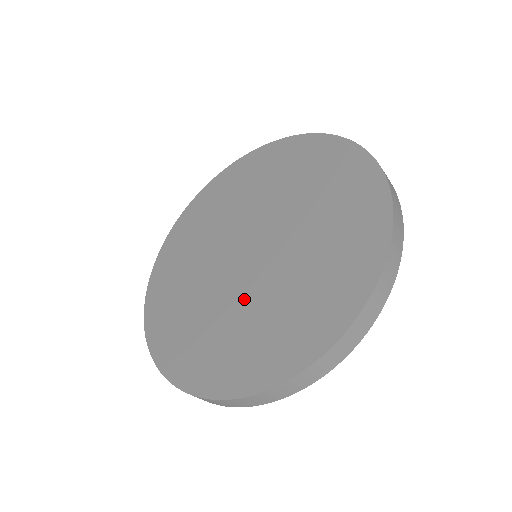
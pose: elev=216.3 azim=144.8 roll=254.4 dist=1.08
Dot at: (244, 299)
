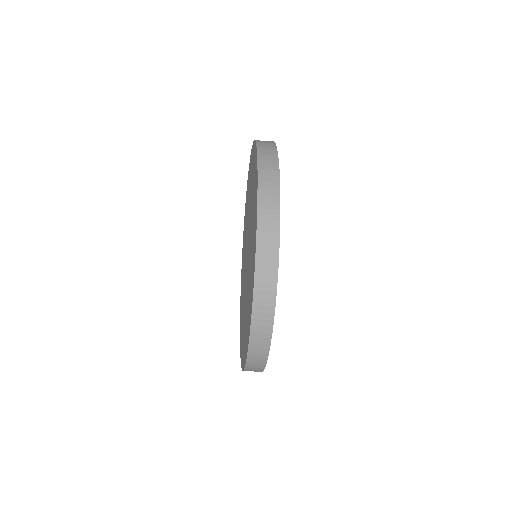
Dot at: (246, 291)
